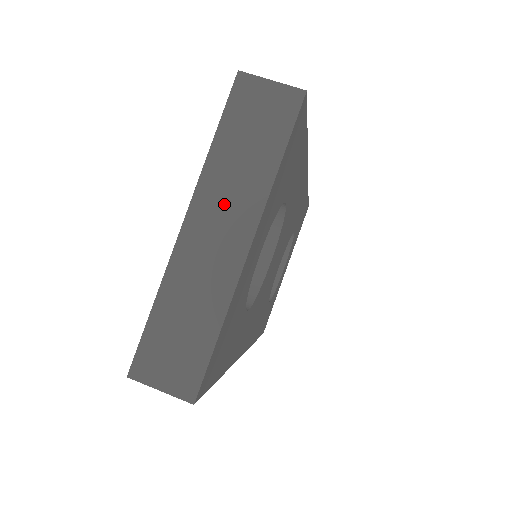
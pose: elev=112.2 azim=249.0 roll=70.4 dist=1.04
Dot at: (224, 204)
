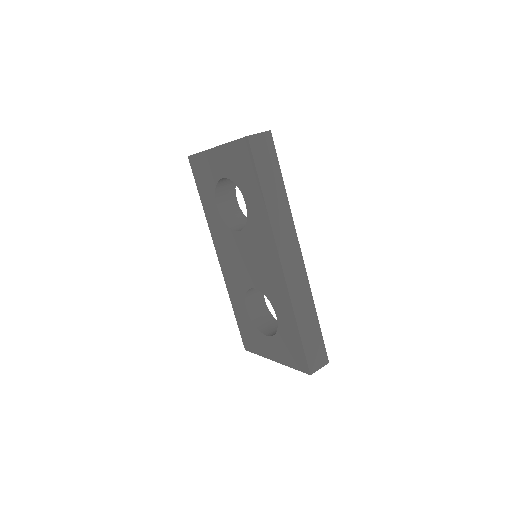
Dot at: occluded
